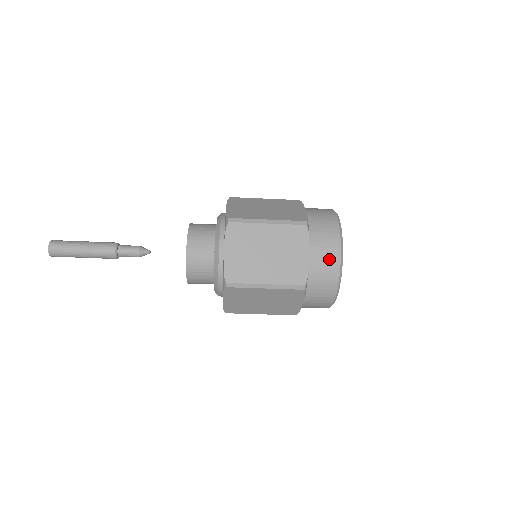
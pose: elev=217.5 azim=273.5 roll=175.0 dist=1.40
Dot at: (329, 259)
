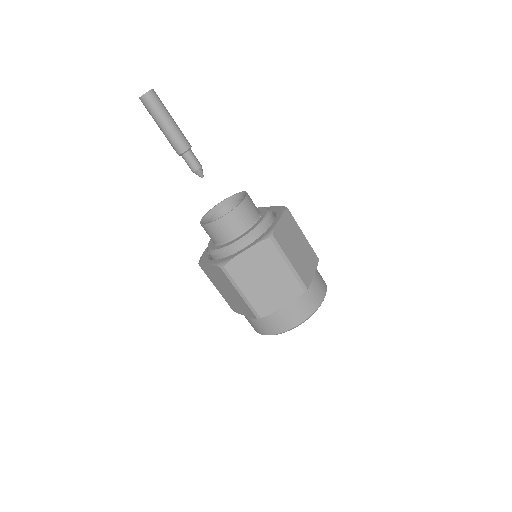
Dot at: (321, 289)
